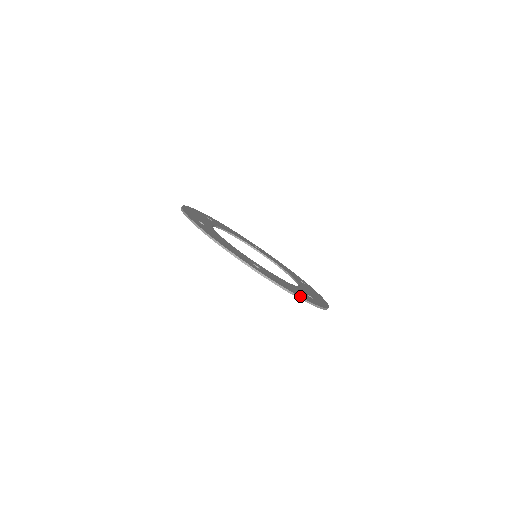
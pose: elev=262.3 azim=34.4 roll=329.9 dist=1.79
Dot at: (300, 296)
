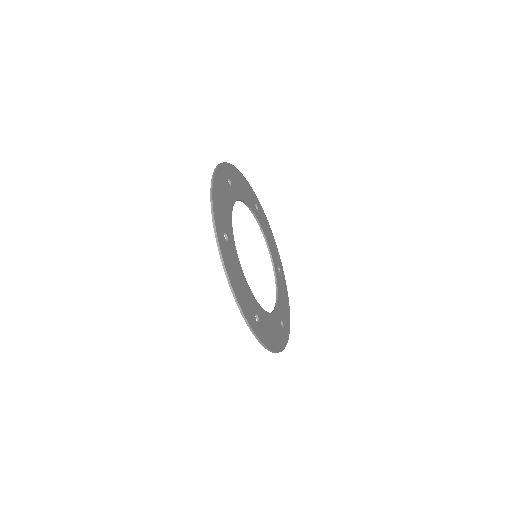
Dot at: (278, 350)
